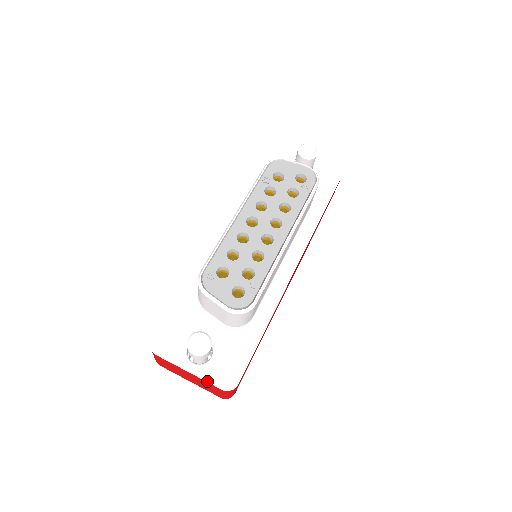
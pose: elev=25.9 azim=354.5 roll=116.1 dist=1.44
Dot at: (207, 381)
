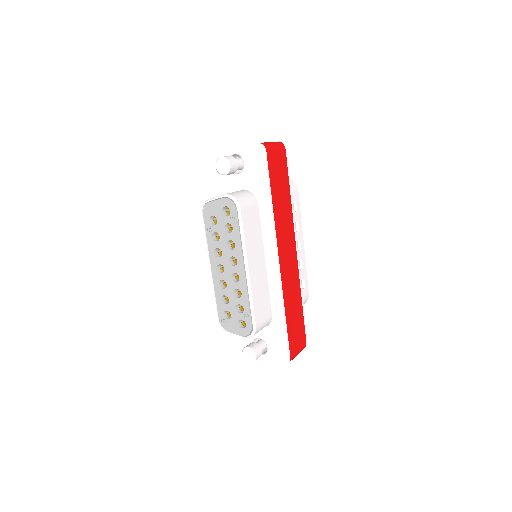
Dot at: (273, 363)
